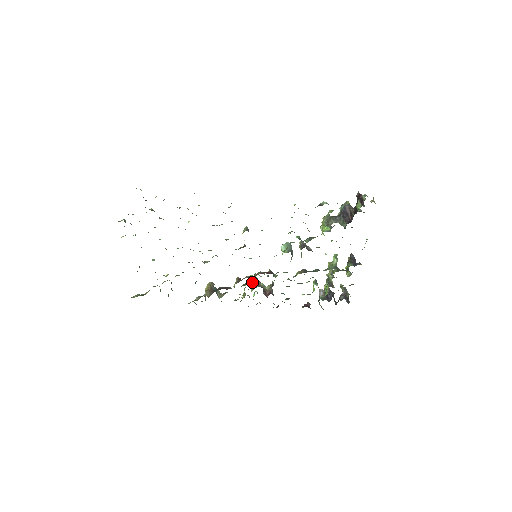
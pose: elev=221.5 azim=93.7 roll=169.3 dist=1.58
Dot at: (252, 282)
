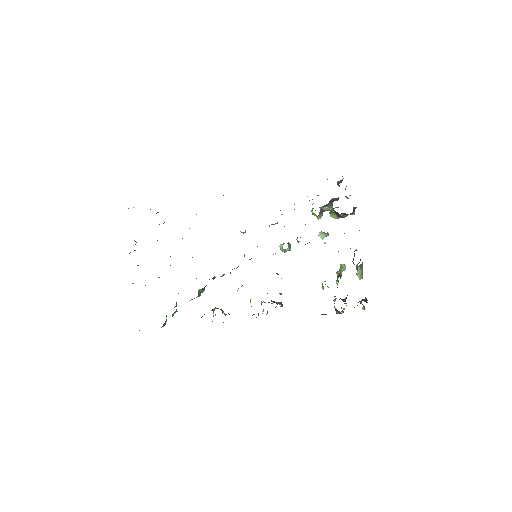
Dot at: occluded
